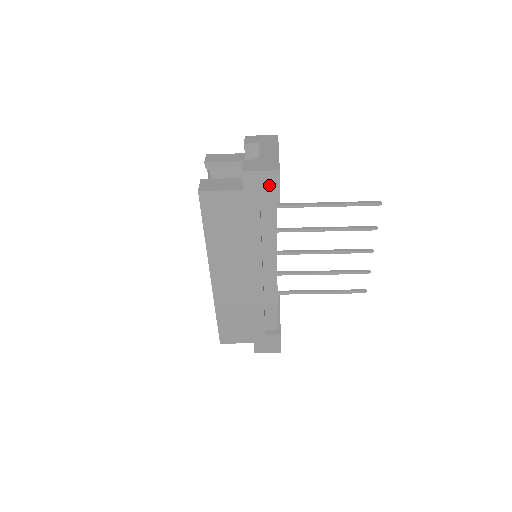
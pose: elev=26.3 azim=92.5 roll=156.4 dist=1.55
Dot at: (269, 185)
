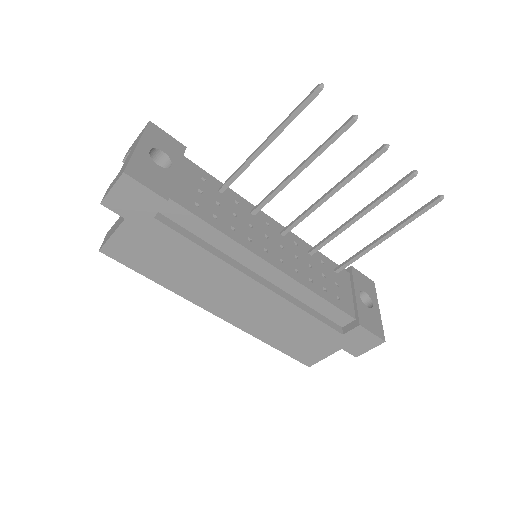
Dot at: (136, 194)
